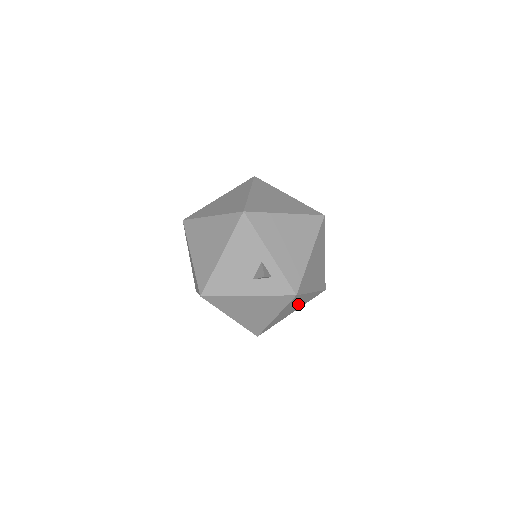
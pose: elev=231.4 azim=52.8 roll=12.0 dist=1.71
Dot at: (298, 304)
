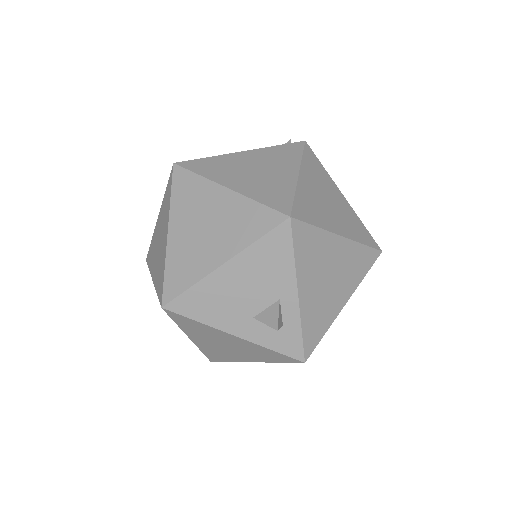
Dot at: occluded
